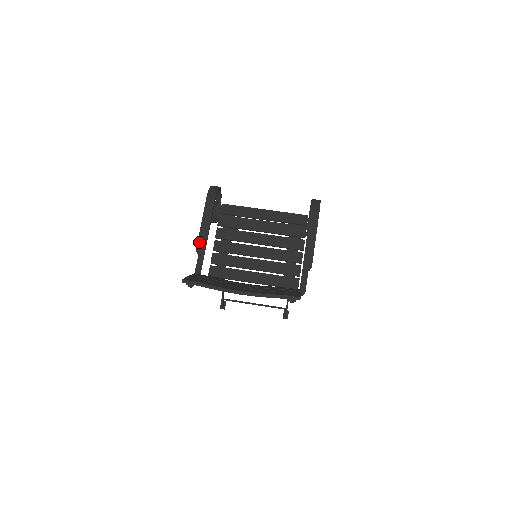
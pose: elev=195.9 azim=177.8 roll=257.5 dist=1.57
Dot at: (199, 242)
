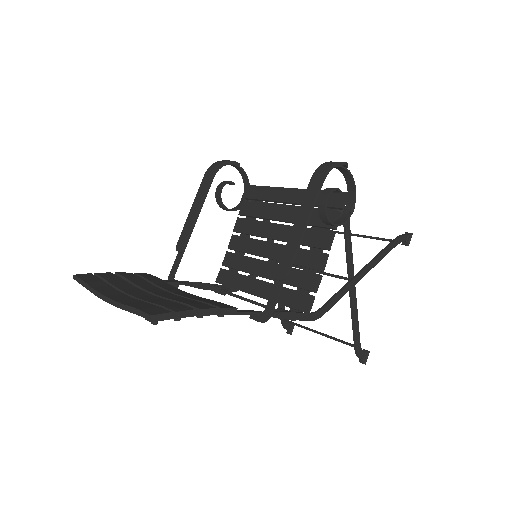
Dot at: (182, 234)
